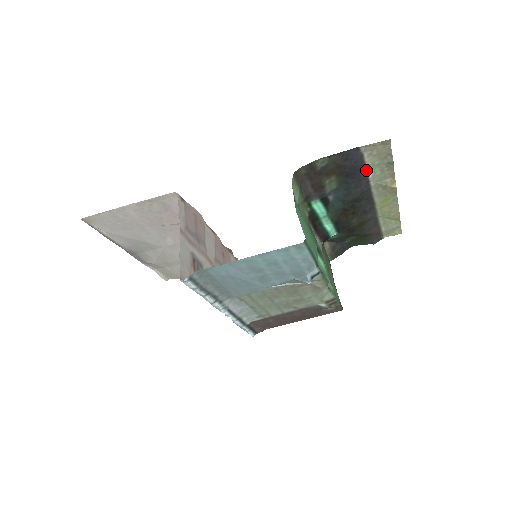
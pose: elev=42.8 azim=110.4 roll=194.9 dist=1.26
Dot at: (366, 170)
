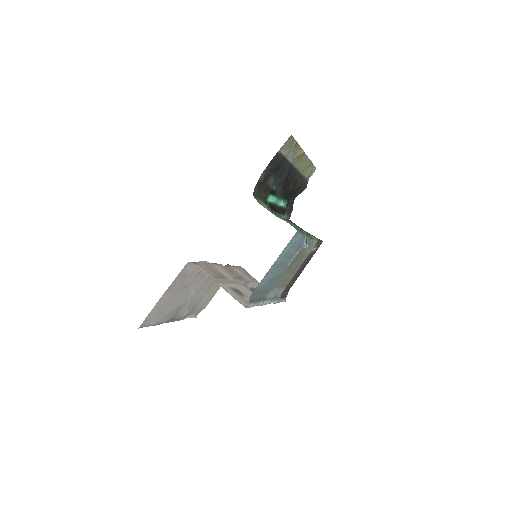
Dot at: (285, 158)
